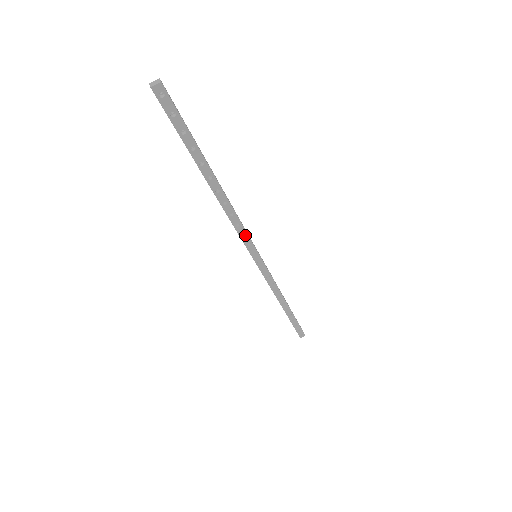
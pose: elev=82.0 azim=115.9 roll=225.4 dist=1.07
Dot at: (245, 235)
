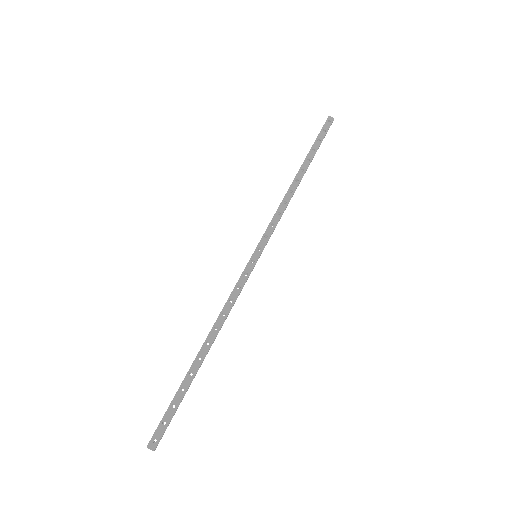
Dot at: (273, 227)
